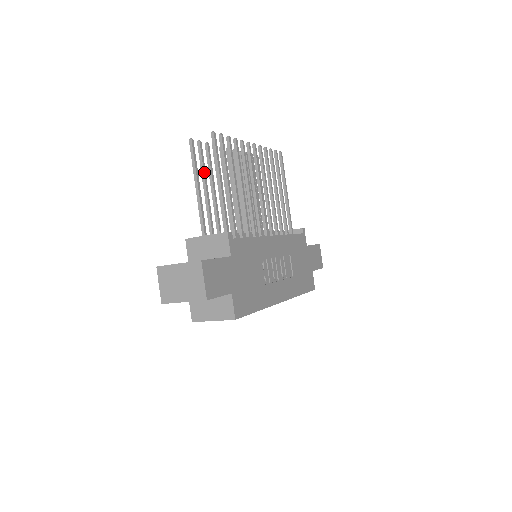
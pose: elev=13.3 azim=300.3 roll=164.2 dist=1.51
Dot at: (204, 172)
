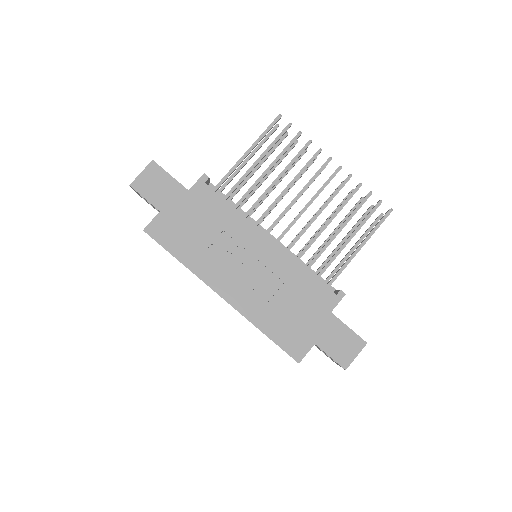
Dot at: (268, 154)
